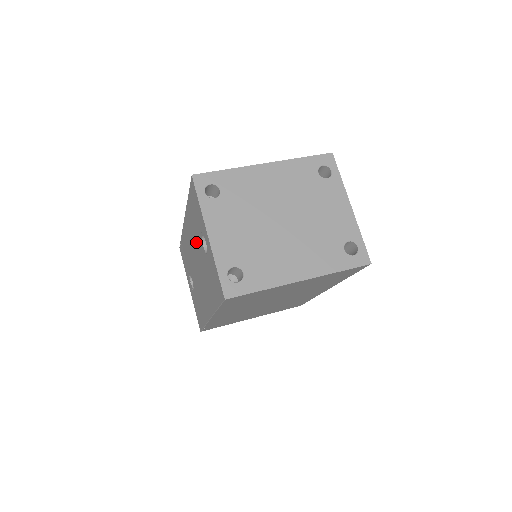
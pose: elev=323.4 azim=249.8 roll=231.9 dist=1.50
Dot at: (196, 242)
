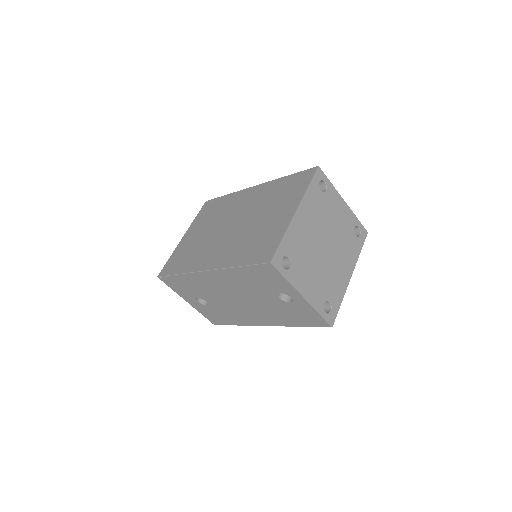
Dot at: (251, 291)
